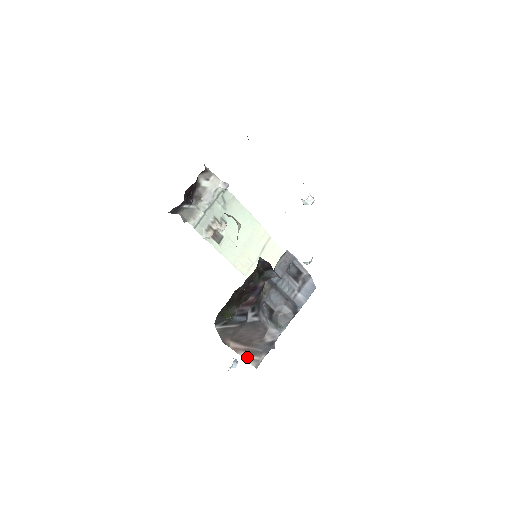
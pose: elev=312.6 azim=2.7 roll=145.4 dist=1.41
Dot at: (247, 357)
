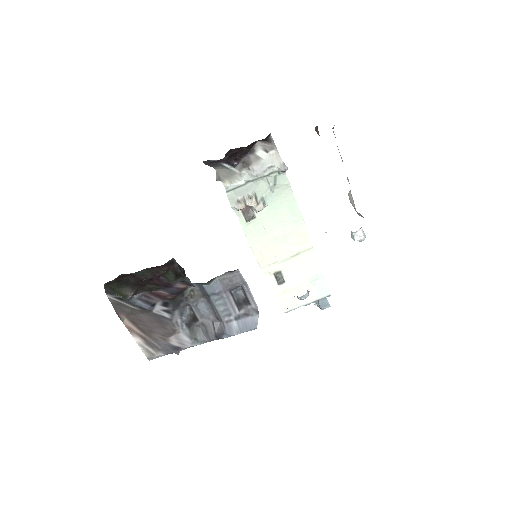
Dot at: (141, 343)
